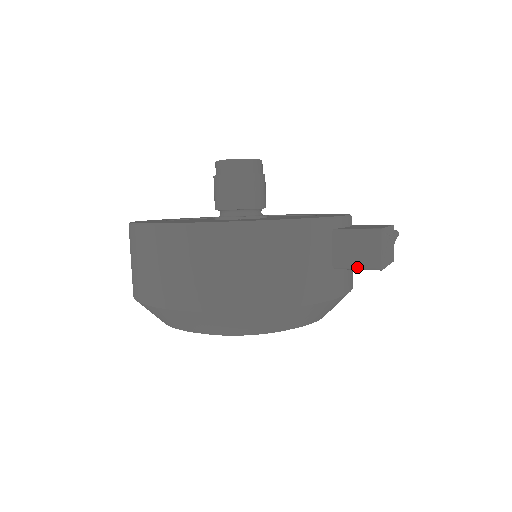
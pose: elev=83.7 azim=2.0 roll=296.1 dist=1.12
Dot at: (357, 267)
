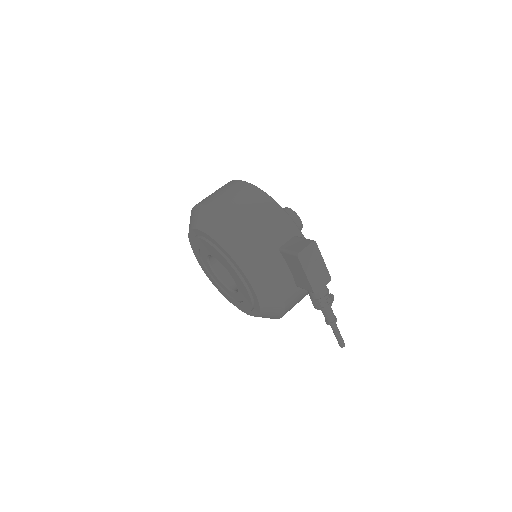
Dot at: (289, 251)
